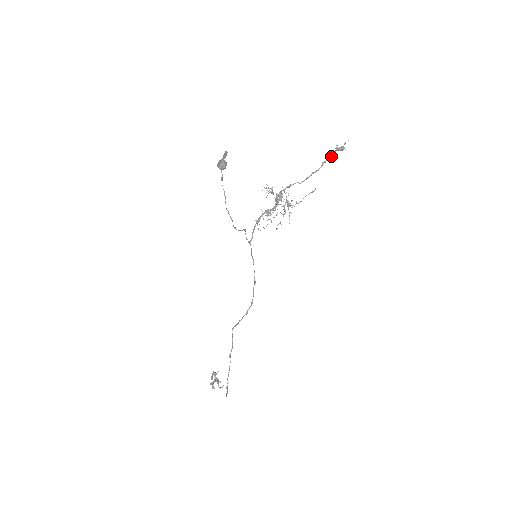
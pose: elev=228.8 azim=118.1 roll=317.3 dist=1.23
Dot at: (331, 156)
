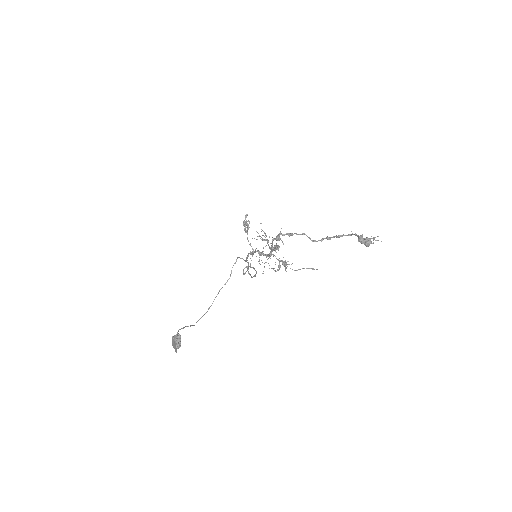
Dot at: occluded
